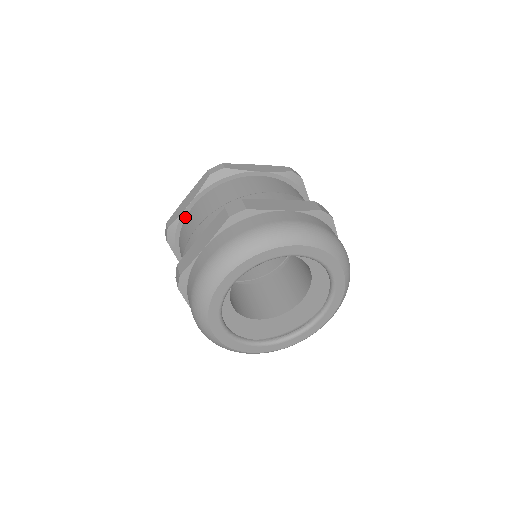
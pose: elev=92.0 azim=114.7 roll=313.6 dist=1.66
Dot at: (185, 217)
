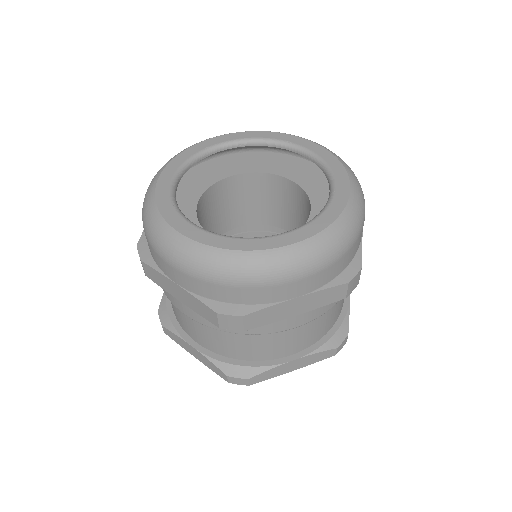
Dot at: occluded
